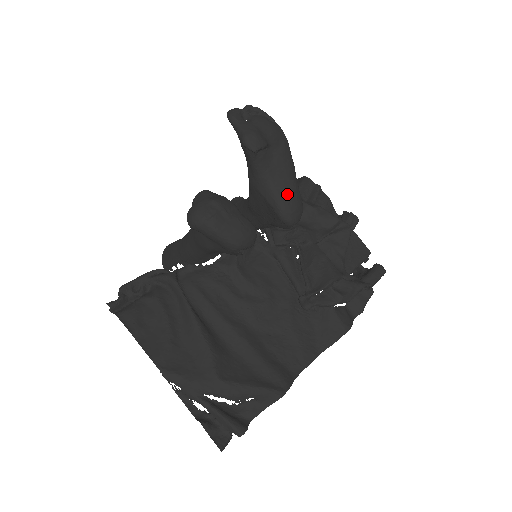
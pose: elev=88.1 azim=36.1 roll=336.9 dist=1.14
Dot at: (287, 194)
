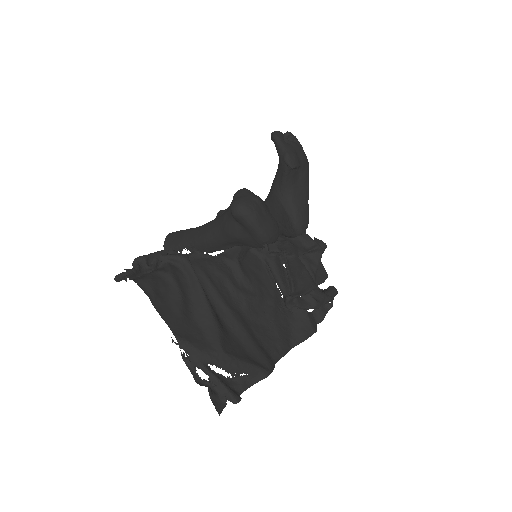
Dot at: (302, 209)
